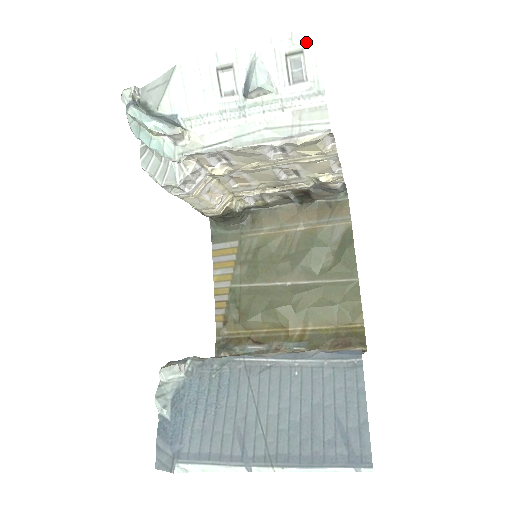
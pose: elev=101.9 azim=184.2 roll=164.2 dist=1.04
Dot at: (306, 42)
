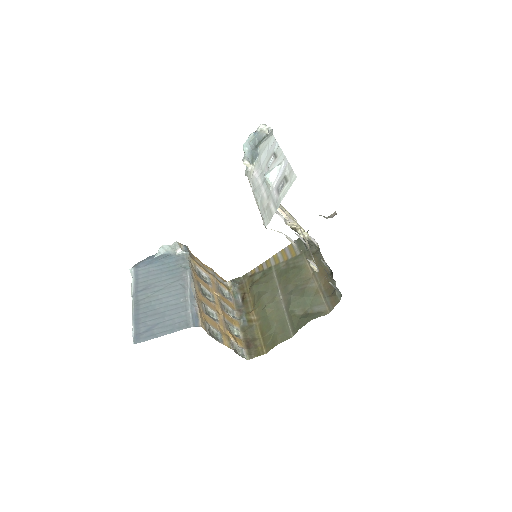
Dot at: (291, 179)
